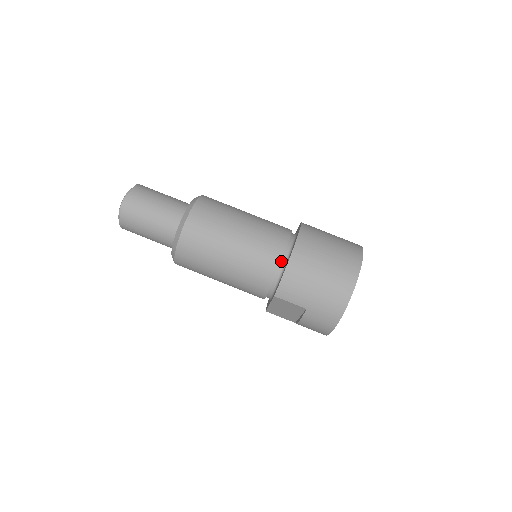
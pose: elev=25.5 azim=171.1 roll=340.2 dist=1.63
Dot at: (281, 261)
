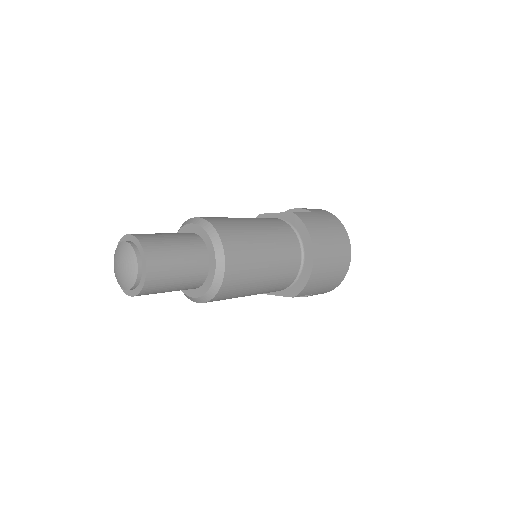
Dot at: (297, 268)
